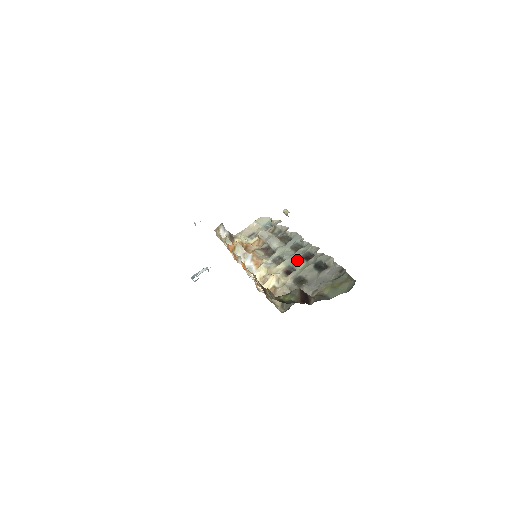
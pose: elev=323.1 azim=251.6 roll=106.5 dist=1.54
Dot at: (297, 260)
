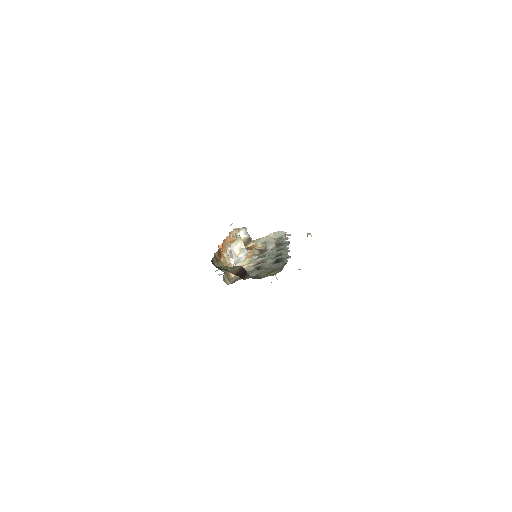
Dot at: (271, 257)
